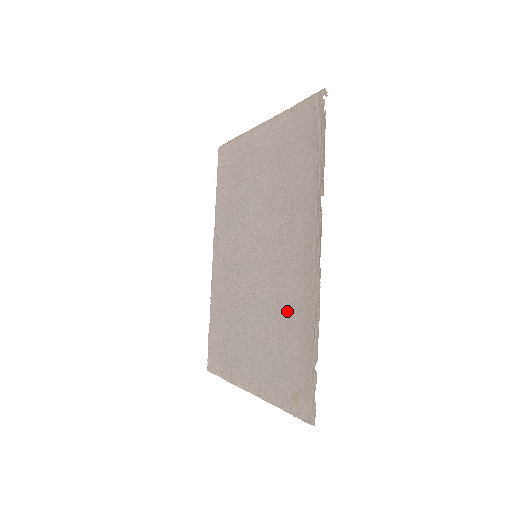
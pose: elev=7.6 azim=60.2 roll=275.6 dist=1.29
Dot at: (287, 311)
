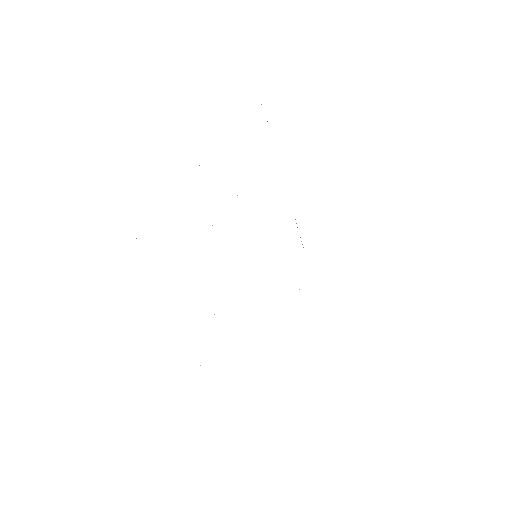
Dot at: occluded
